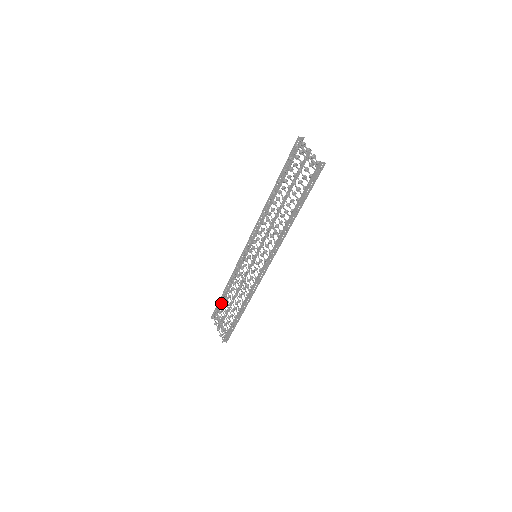
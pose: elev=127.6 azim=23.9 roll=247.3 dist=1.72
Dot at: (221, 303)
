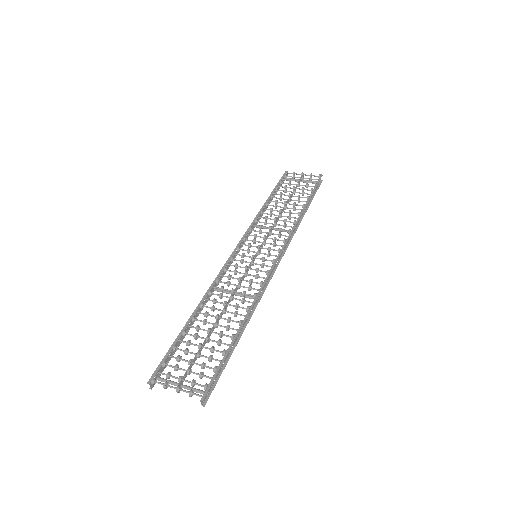
Dot at: (174, 349)
